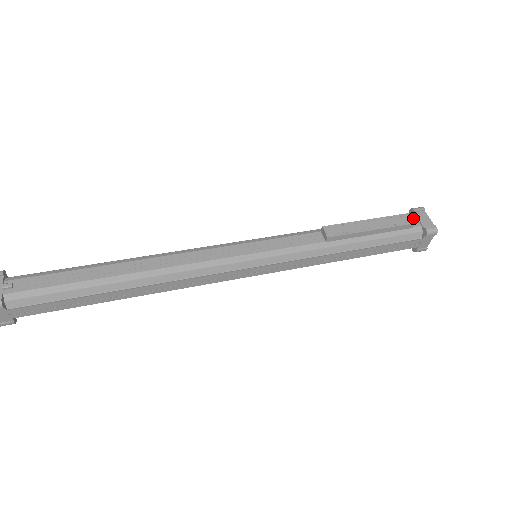
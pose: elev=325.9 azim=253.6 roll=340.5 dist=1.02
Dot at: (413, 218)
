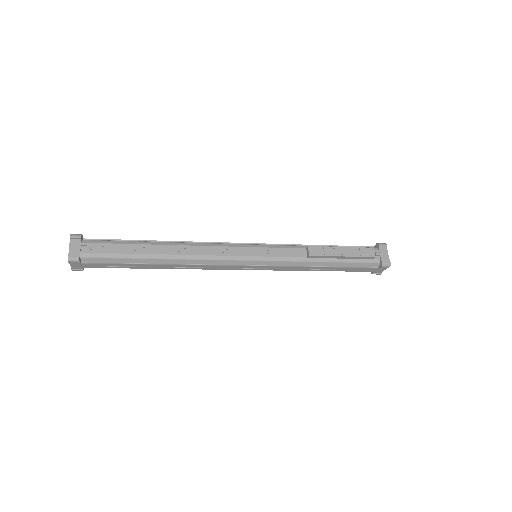
Dot at: (376, 251)
